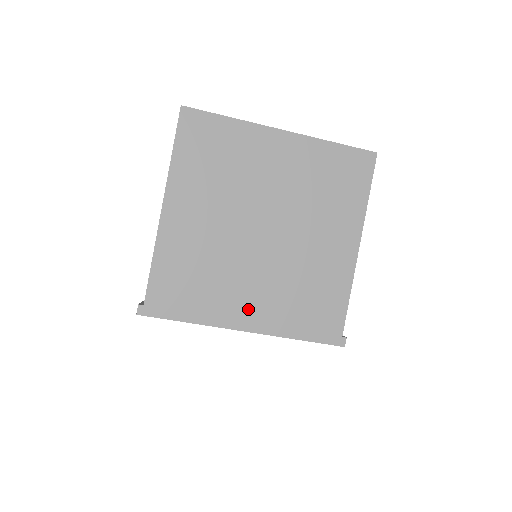
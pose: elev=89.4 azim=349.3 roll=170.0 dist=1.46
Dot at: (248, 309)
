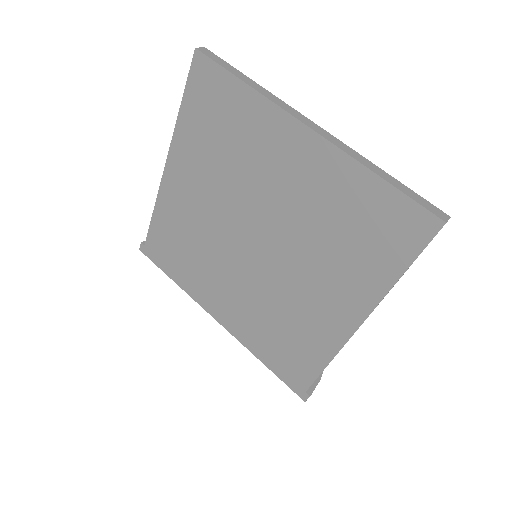
Dot at: (222, 304)
